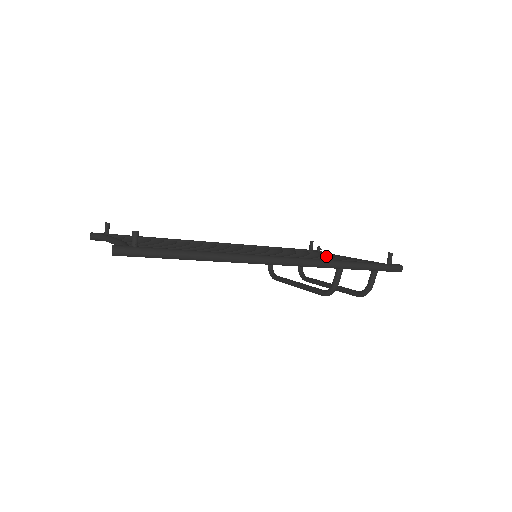
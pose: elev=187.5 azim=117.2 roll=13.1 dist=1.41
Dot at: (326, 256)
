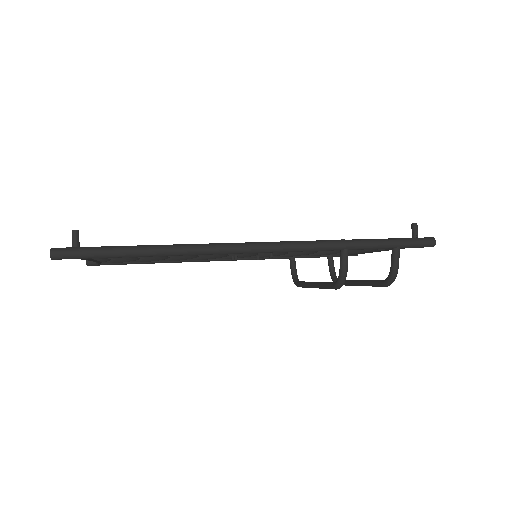
Dot at: occluded
